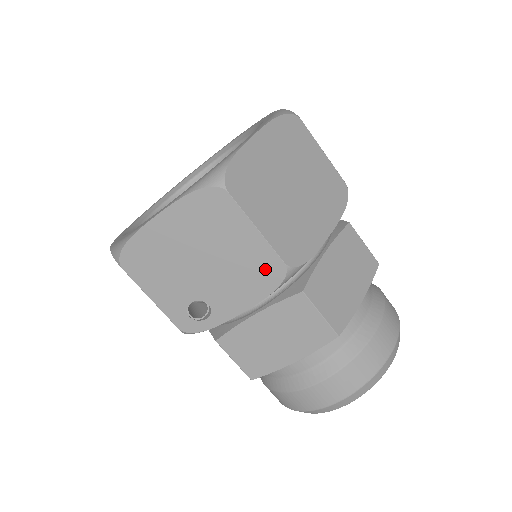
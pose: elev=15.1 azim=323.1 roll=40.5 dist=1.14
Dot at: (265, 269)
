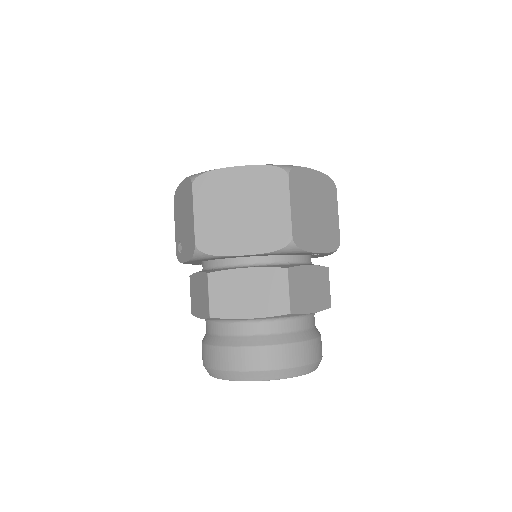
Dot at: (192, 241)
